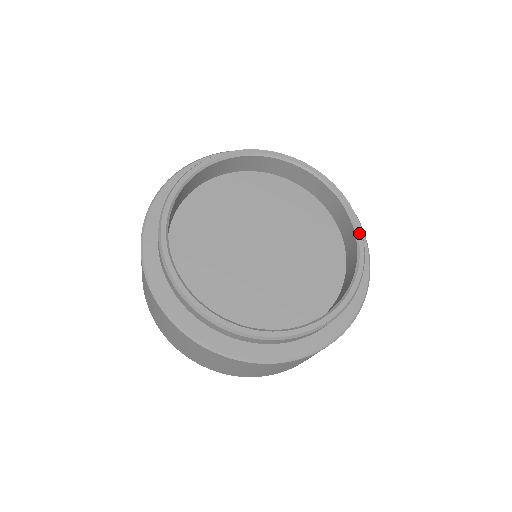
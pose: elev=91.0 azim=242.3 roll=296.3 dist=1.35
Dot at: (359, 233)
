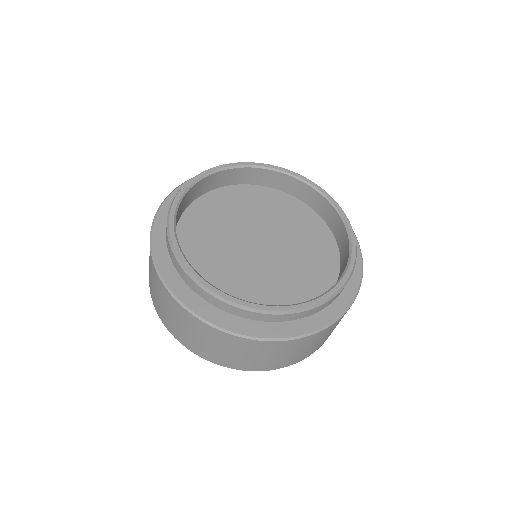
Dot at: (331, 292)
